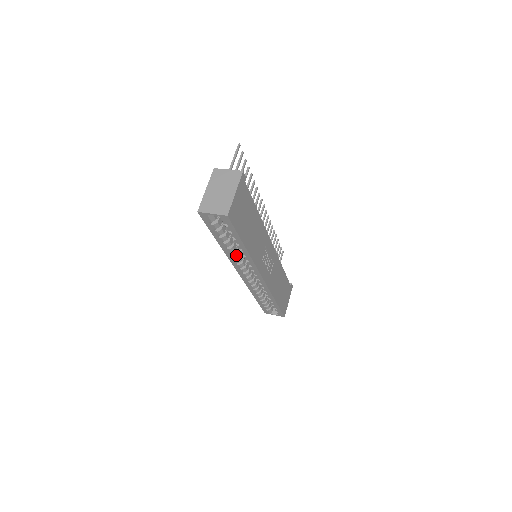
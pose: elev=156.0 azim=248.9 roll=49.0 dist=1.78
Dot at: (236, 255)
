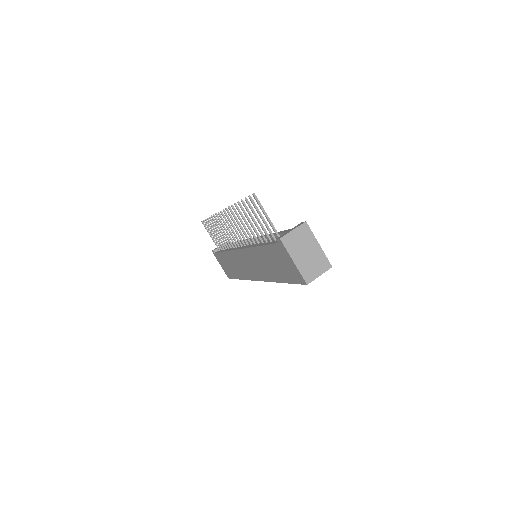
Dot at: occluded
